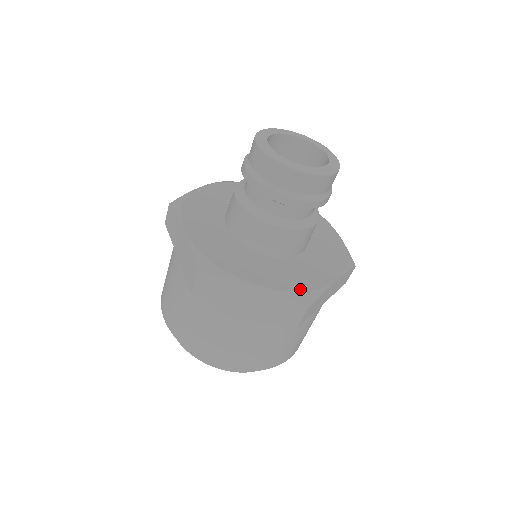
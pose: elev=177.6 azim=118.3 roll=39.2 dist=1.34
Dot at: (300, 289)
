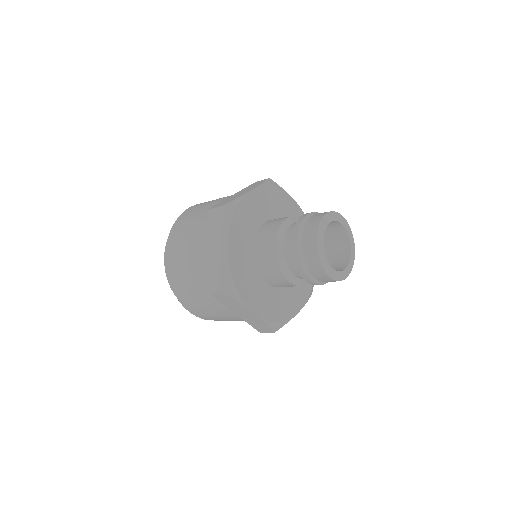
Dot at: (310, 289)
